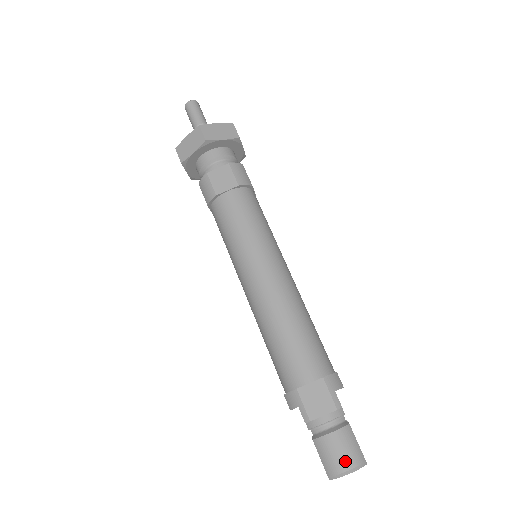
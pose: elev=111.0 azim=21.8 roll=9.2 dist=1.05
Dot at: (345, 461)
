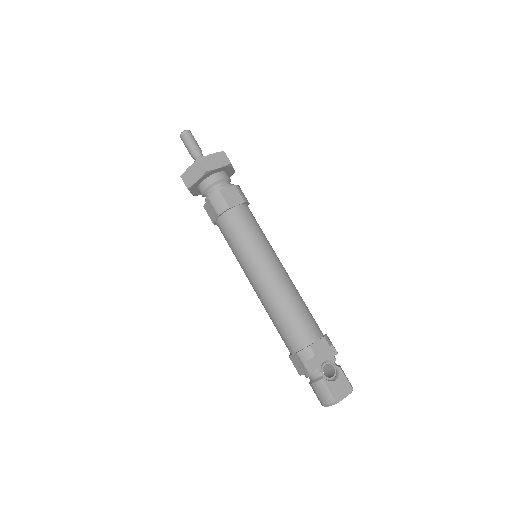
Dot at: (322, 401)
